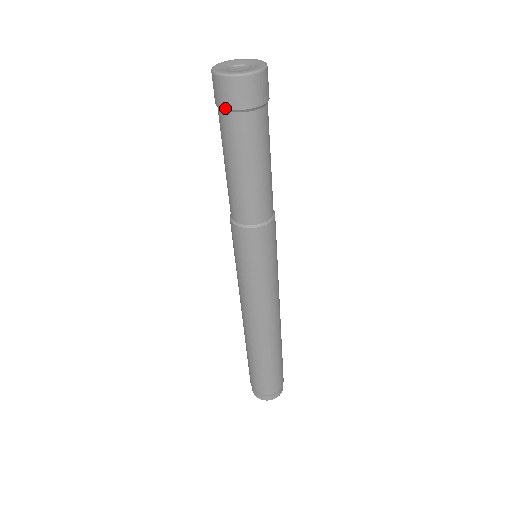
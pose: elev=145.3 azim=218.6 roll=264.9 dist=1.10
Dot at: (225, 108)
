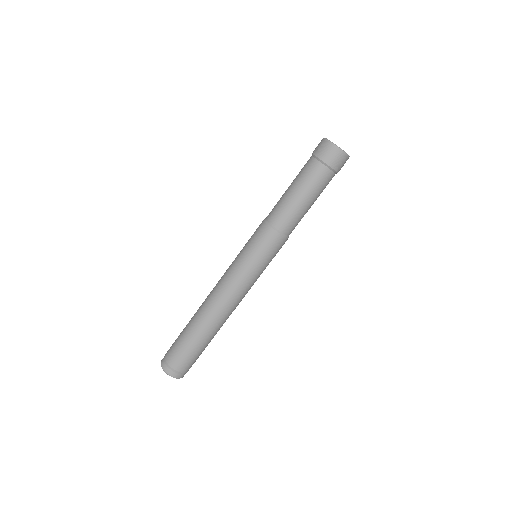
Dot at: (313, 153)
